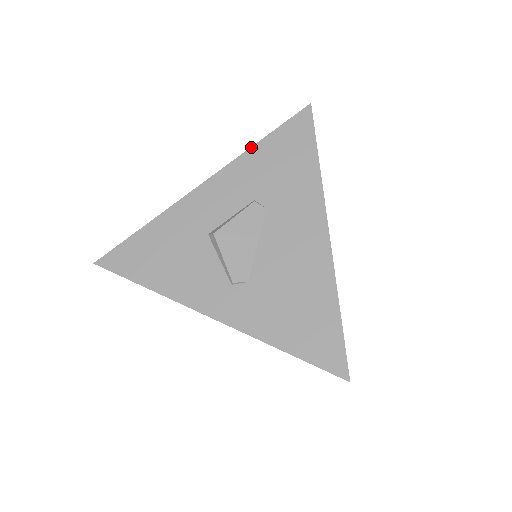
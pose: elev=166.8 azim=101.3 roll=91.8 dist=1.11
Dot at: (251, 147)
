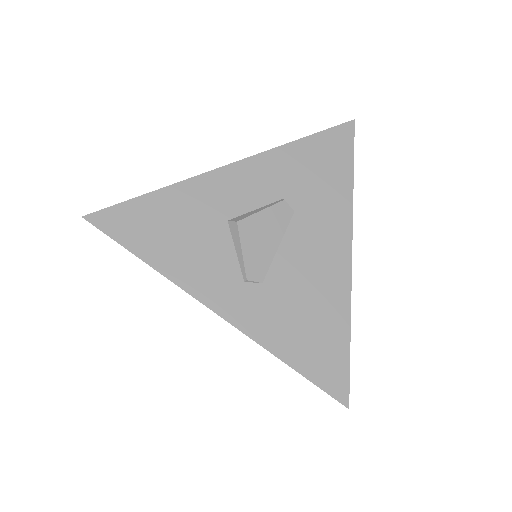
Dot at: (289, 143)
